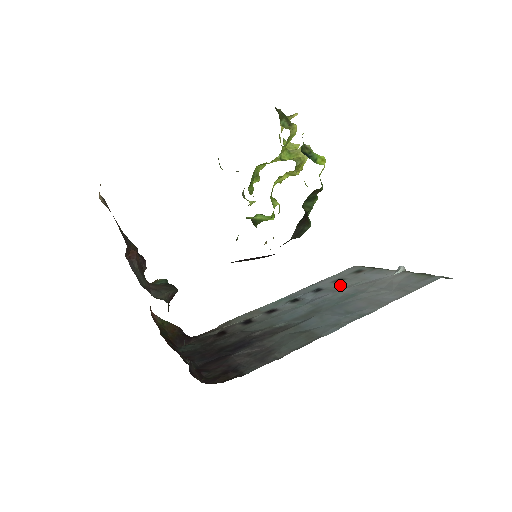
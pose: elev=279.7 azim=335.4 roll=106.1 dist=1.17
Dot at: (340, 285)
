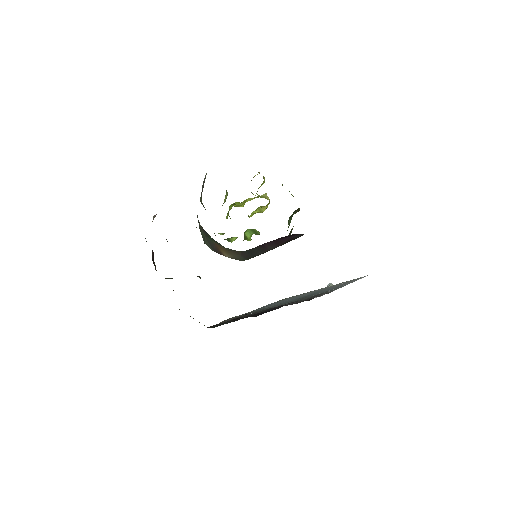
Dot at: (294, 297)
